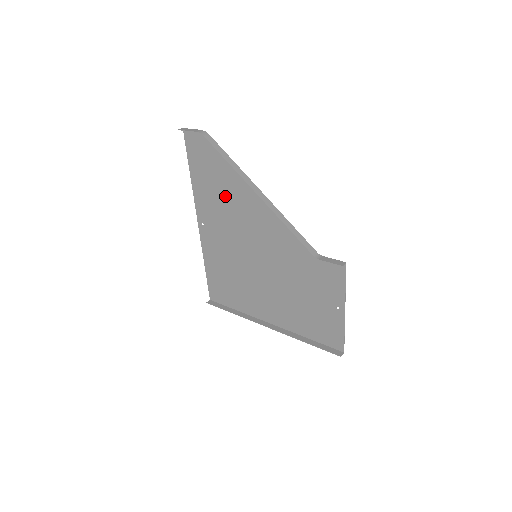
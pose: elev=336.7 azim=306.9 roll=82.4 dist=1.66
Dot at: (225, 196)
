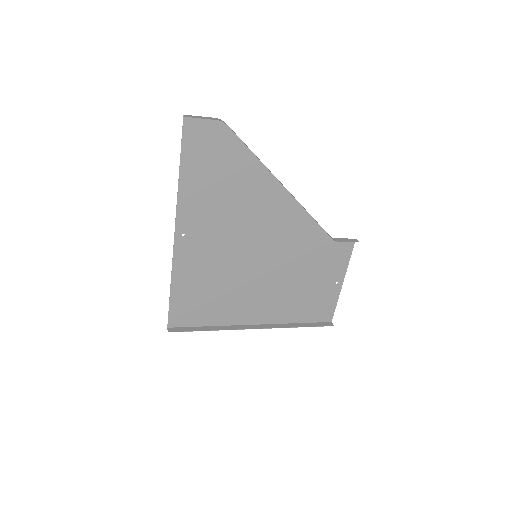
Dot at: (230, 195)
